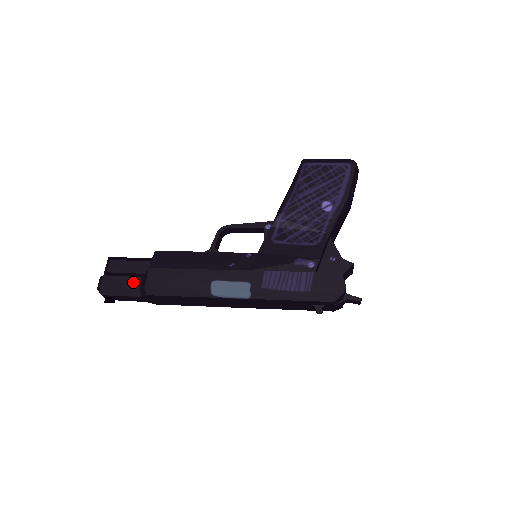
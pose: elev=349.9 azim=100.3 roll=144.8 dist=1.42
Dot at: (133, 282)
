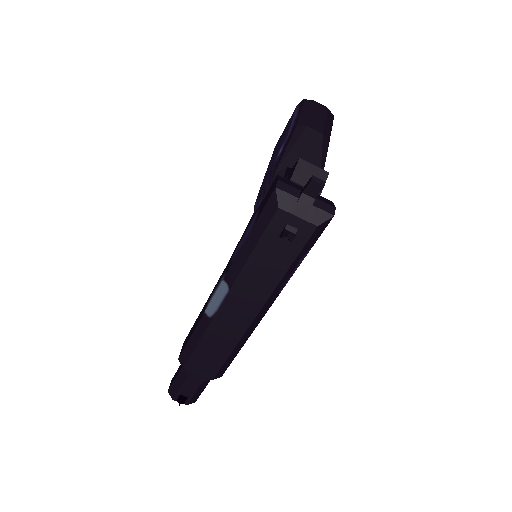
Dot at: (181, 366)
